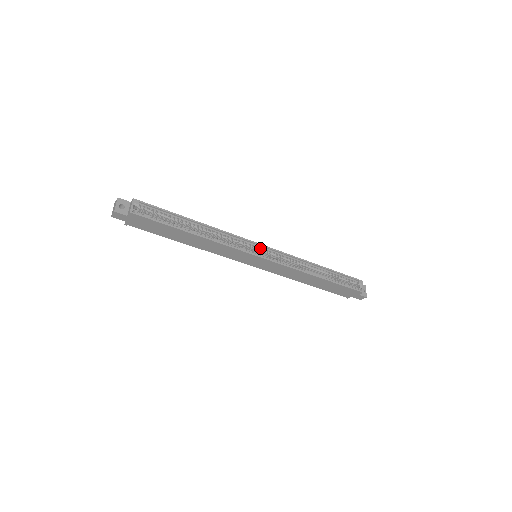
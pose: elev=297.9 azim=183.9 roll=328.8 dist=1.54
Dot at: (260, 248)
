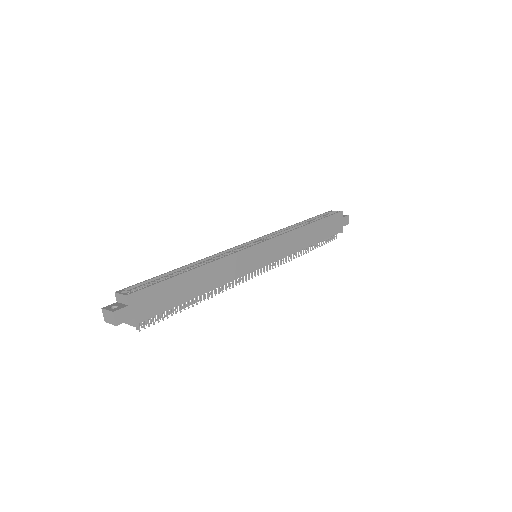
Dot at: occluded
